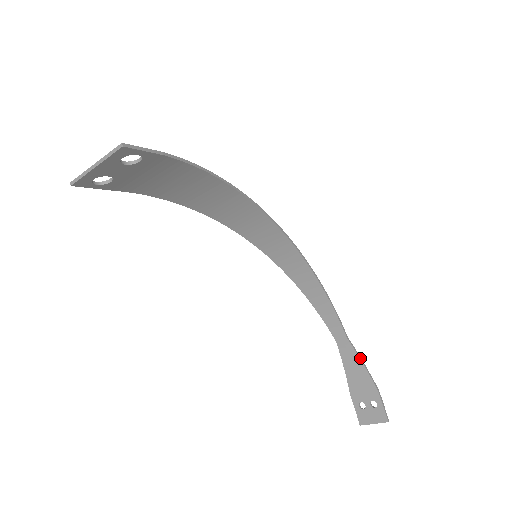
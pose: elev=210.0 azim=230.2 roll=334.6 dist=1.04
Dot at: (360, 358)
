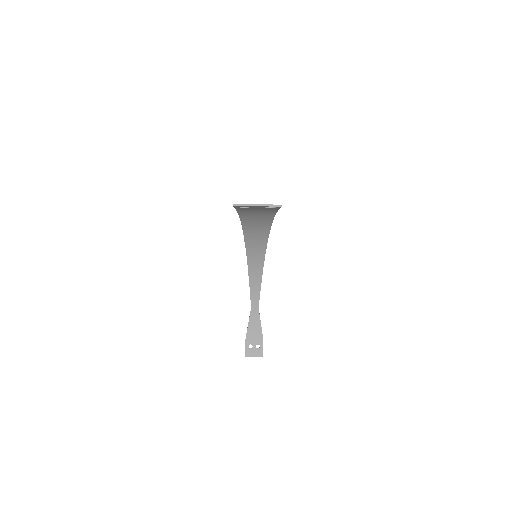
Dot at: (260, 320)
